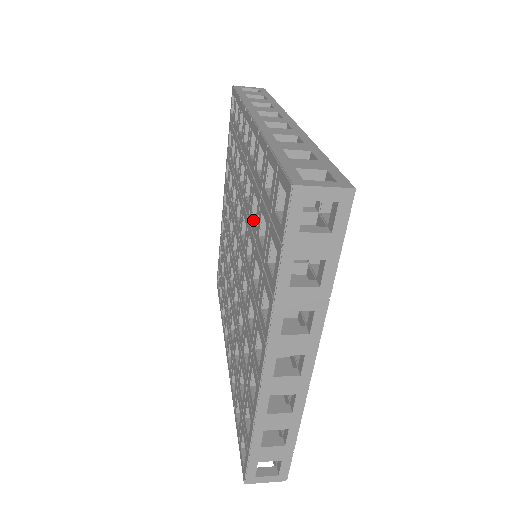
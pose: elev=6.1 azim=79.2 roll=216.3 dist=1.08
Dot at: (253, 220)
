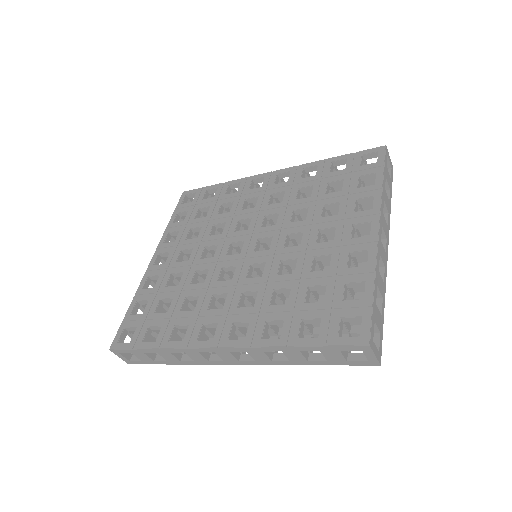
Dot at: (304, 198)
